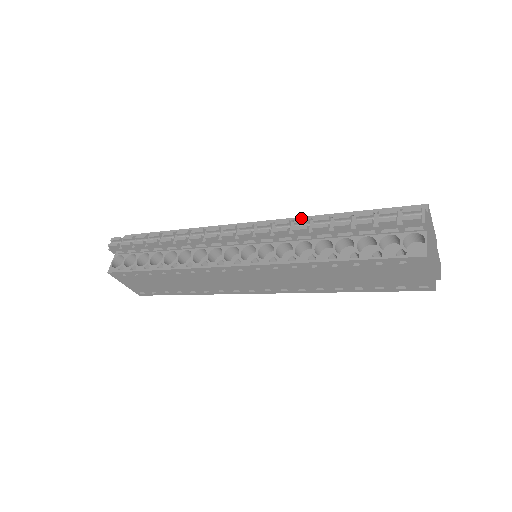
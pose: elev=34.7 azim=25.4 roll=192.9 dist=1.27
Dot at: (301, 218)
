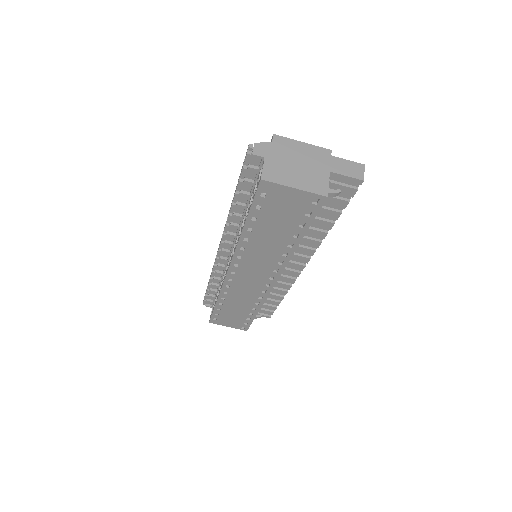
Dot at: (229, 210)
